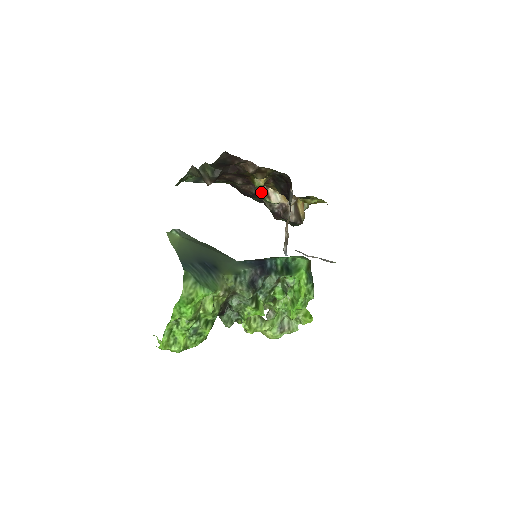
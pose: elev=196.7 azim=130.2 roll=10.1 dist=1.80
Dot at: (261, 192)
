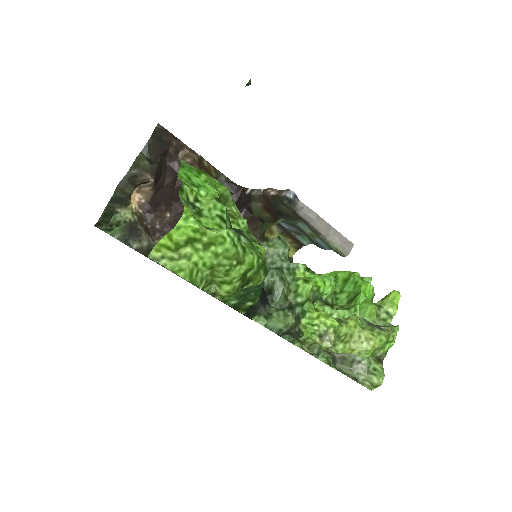
Dot at: occluded
